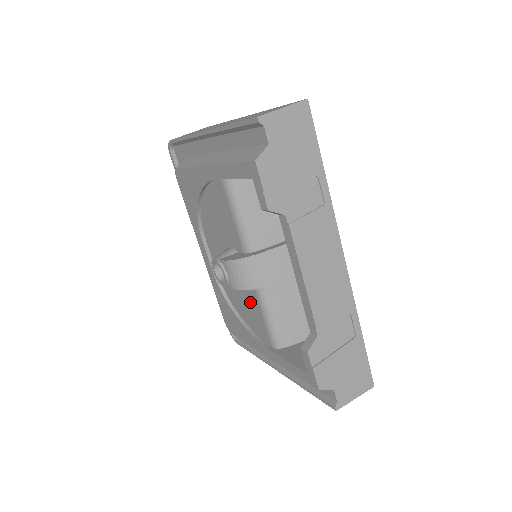
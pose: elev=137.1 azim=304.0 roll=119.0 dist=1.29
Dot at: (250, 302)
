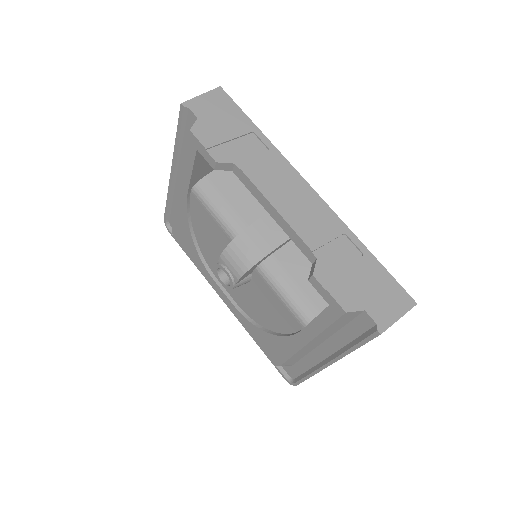
Dot at: (266, 297)
